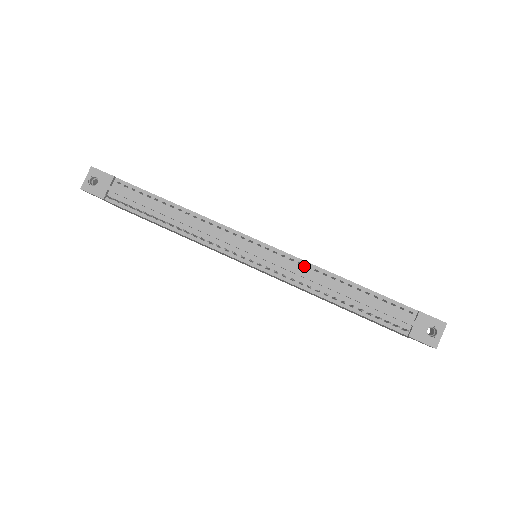
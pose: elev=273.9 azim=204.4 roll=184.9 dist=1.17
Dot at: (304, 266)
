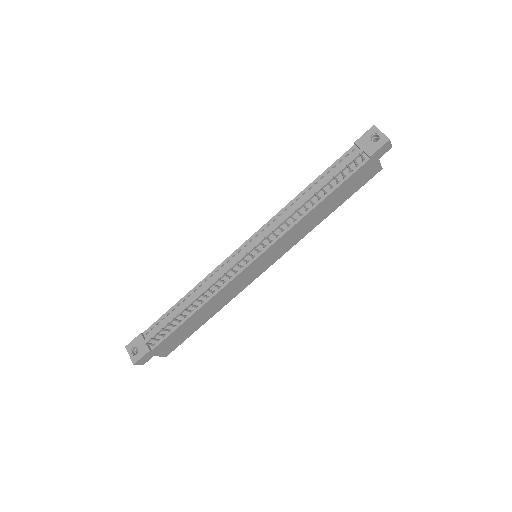
Dot at: (278, 218)
